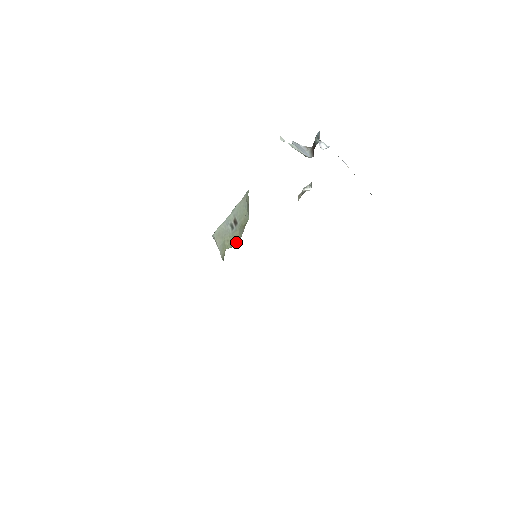
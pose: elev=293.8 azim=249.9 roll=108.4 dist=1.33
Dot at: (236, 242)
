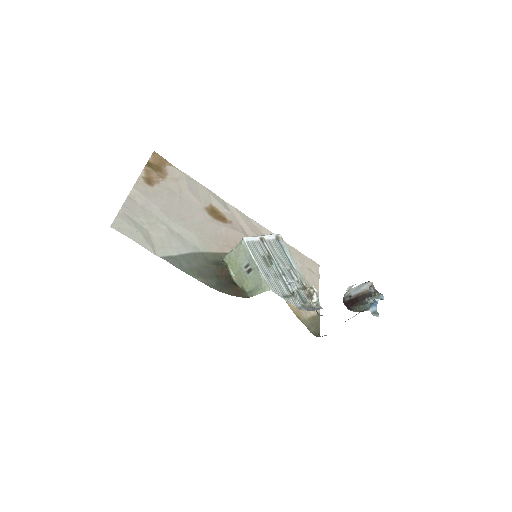
Dot at: (235, 273)
